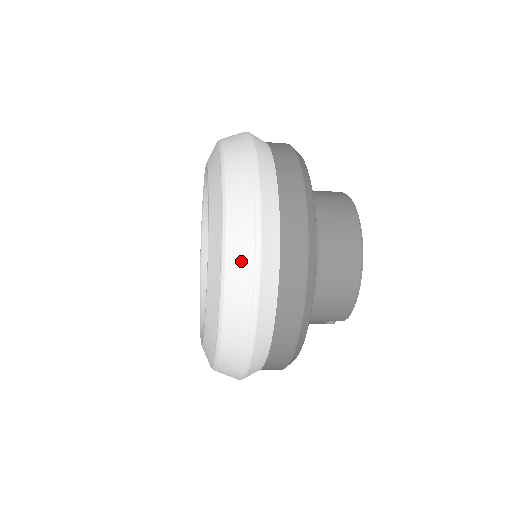
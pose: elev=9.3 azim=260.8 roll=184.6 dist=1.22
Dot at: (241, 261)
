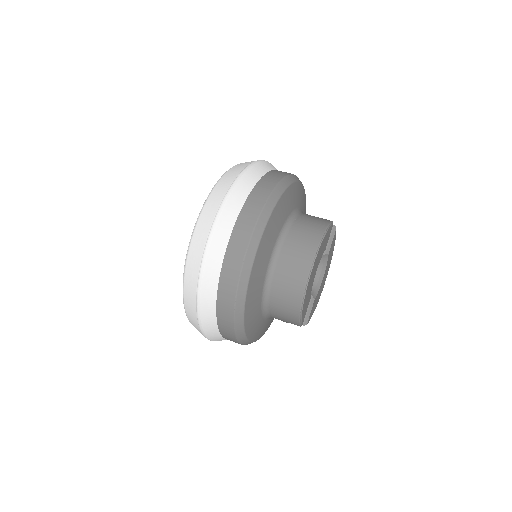
Dot at: (194, 264)
